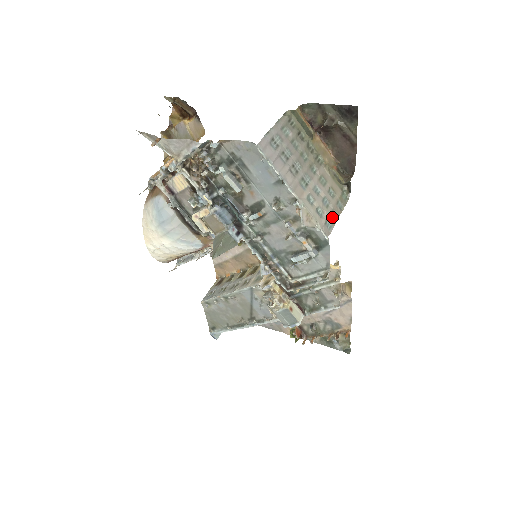
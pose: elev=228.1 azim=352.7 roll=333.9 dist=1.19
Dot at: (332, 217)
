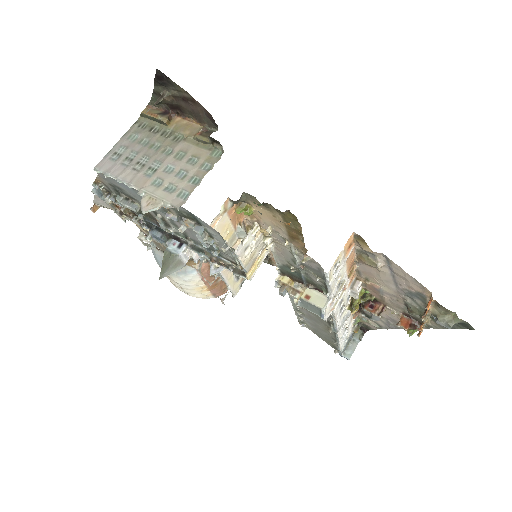
Dot at: (191, 185)
